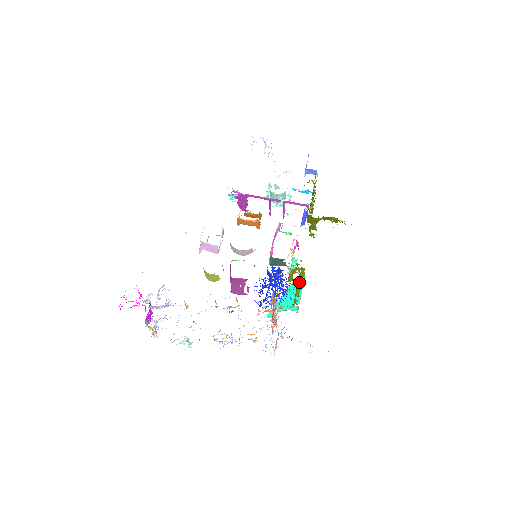
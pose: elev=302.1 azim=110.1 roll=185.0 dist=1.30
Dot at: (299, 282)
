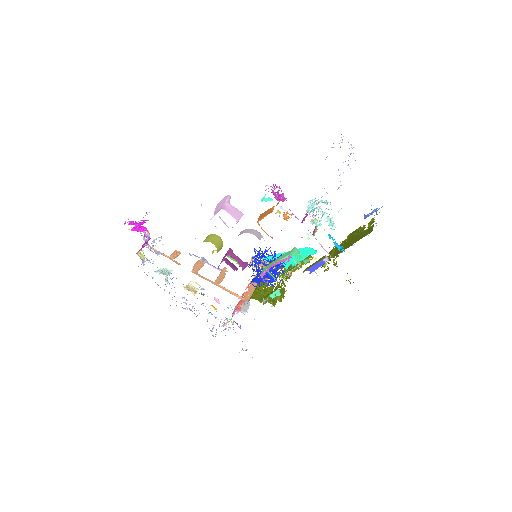
Dot at: occluded
